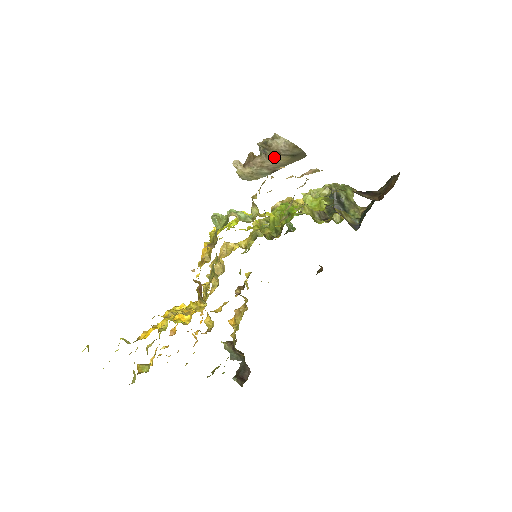
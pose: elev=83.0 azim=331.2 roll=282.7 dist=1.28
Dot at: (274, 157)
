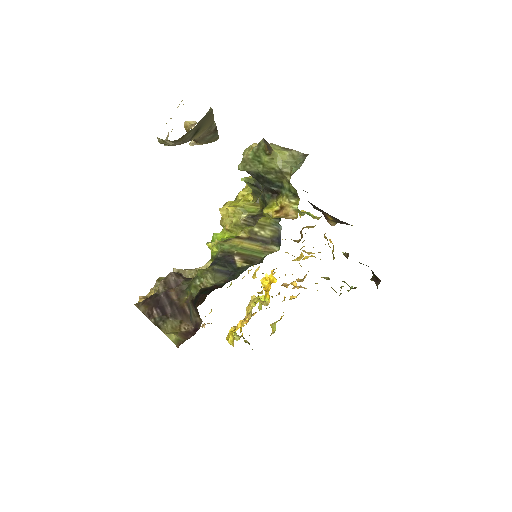
Dot at: occluded
